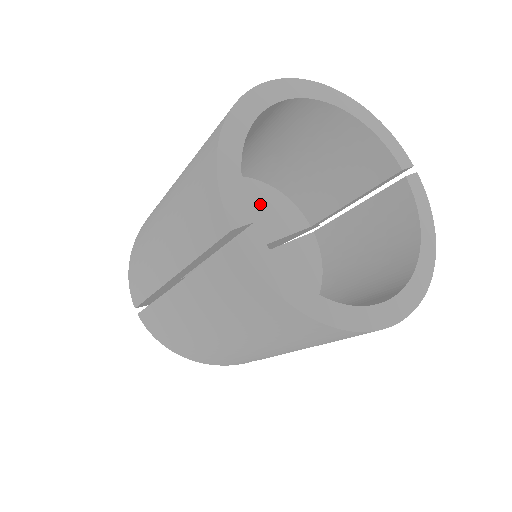
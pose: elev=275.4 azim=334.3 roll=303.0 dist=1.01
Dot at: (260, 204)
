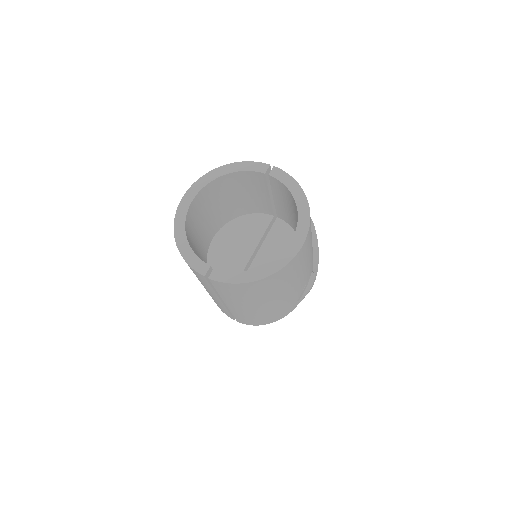
Dot at: (241, 230)
